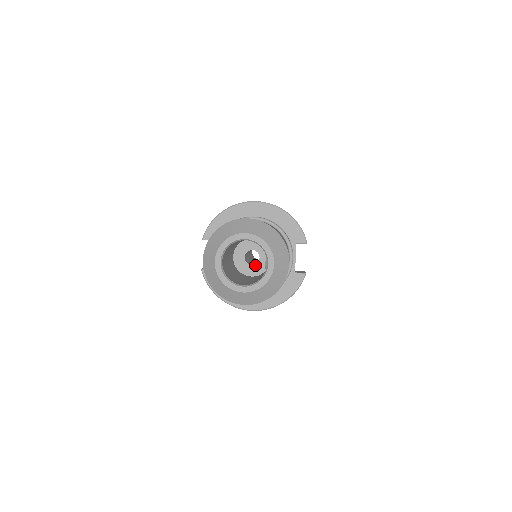
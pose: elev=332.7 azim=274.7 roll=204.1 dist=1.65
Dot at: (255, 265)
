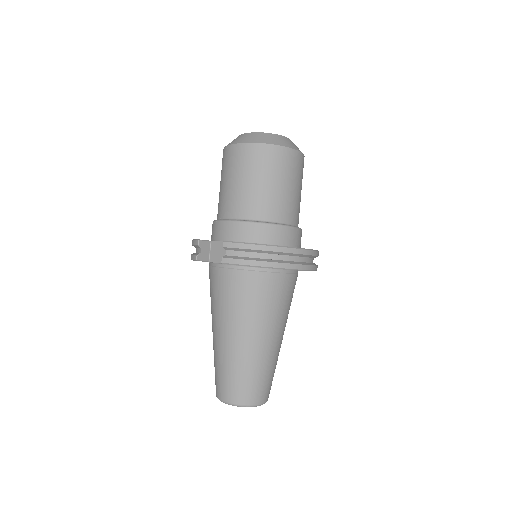
Dot at: occluded
